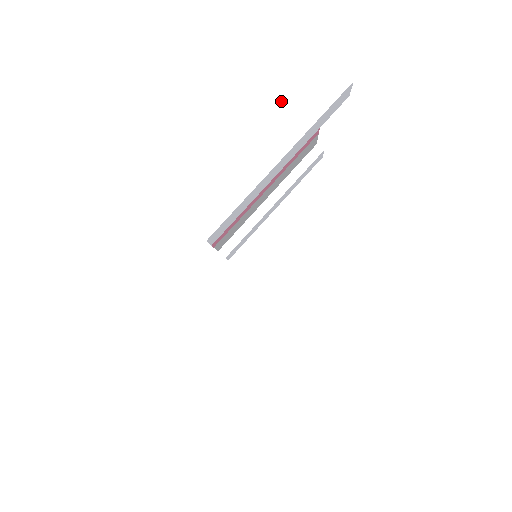
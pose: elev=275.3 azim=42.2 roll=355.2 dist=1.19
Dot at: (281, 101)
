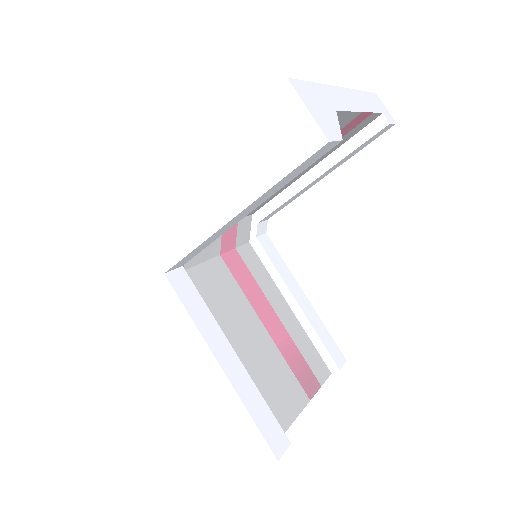
Dot at: (243, 147)
